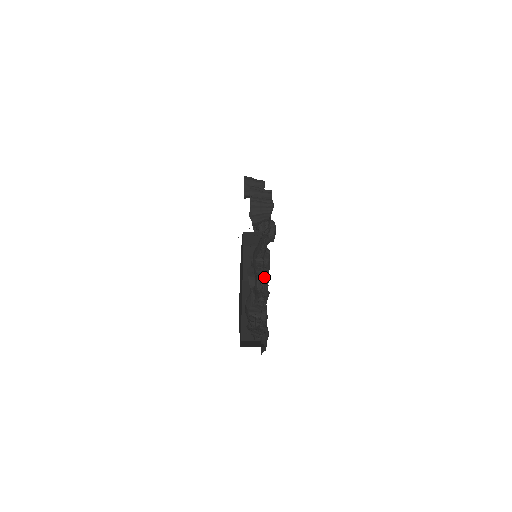
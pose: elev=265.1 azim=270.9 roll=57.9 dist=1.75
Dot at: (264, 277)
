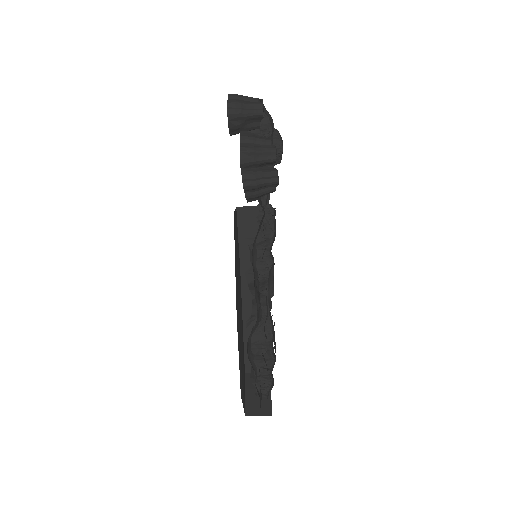
Dot at: (268, 277)
